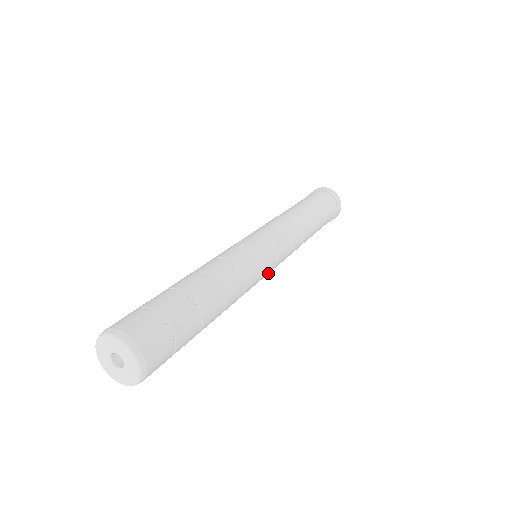
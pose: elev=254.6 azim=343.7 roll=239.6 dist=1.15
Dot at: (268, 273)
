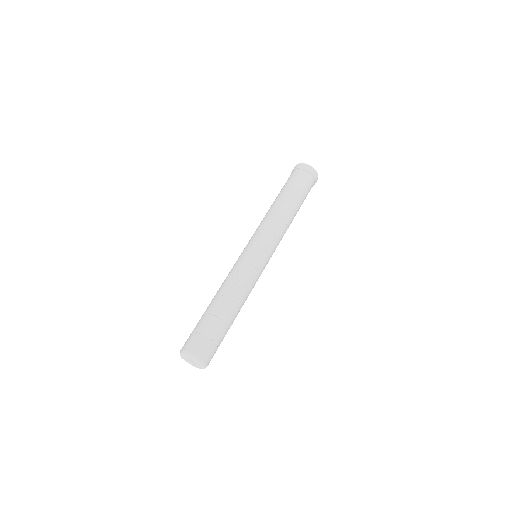
Dot at: occluded
